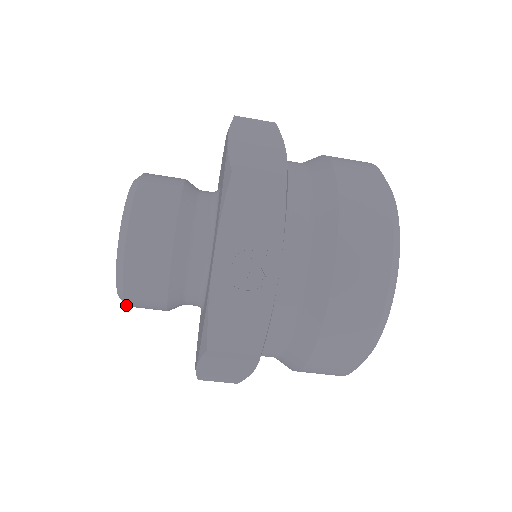
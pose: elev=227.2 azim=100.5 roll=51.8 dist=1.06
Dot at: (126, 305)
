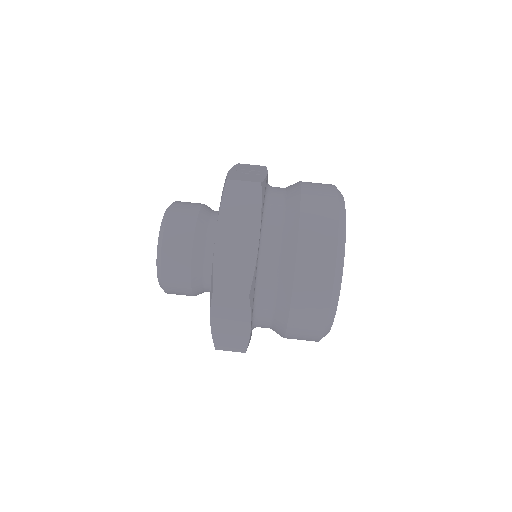
Dot at: (162, 245)
